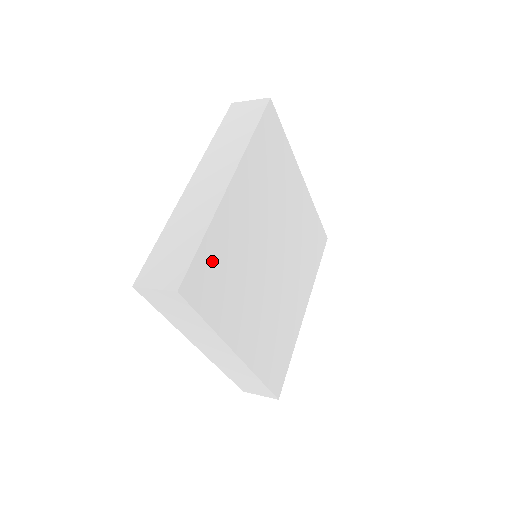
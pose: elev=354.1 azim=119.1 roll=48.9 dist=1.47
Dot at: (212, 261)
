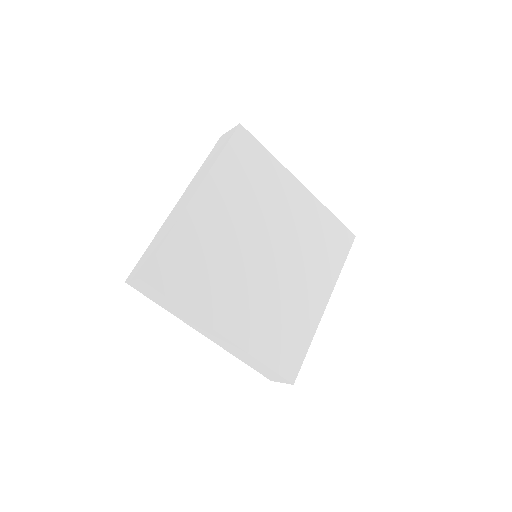
Dot at: (179, 256)
